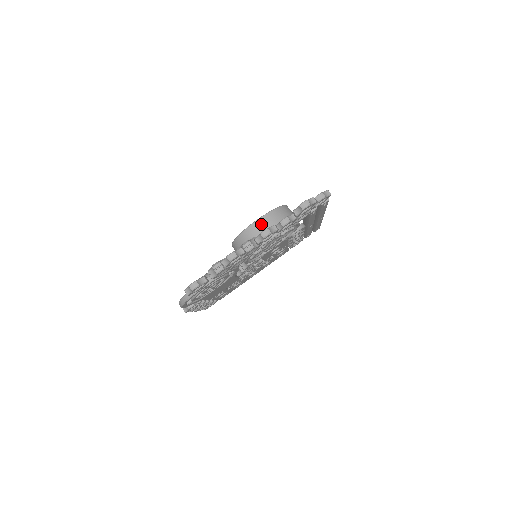
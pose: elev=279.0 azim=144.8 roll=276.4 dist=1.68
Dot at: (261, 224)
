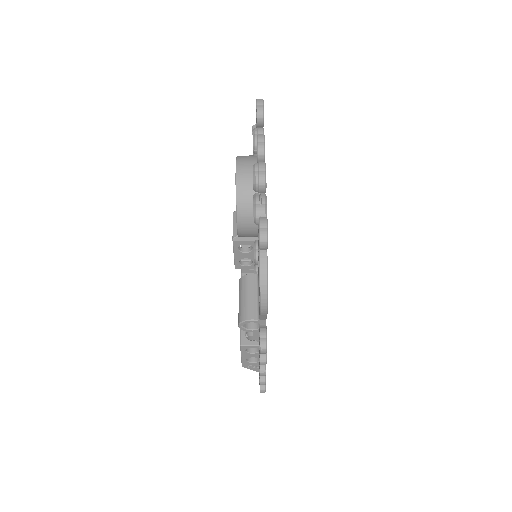
Dot at: (243, 166)
